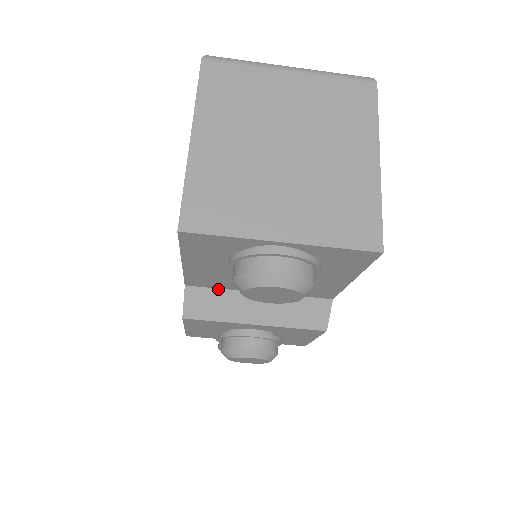
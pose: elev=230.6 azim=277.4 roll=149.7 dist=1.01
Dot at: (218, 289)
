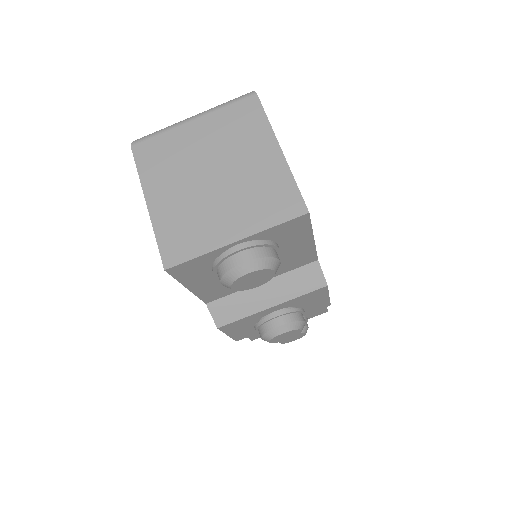
Dot at: (230, 295)
